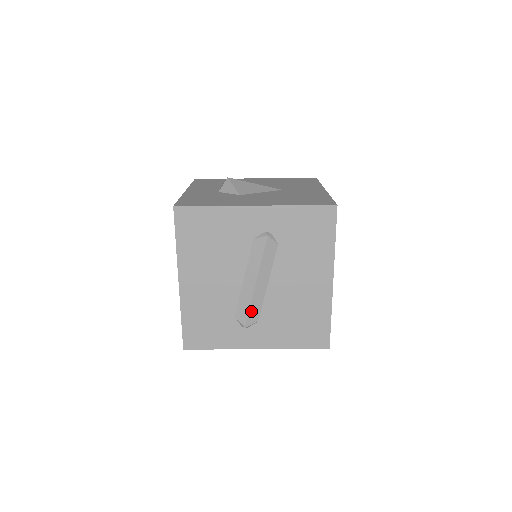
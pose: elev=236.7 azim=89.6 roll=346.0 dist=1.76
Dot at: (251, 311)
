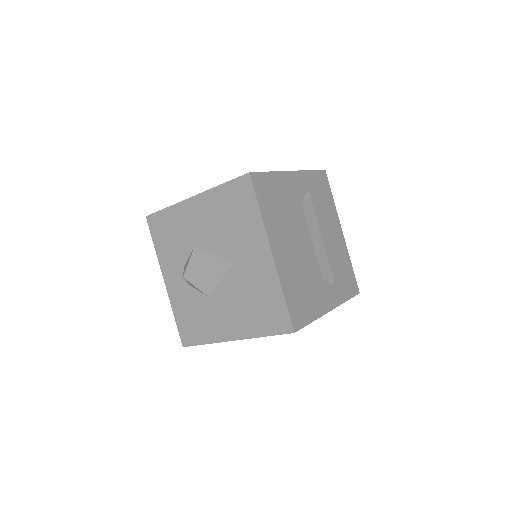
Dot at: occluded
